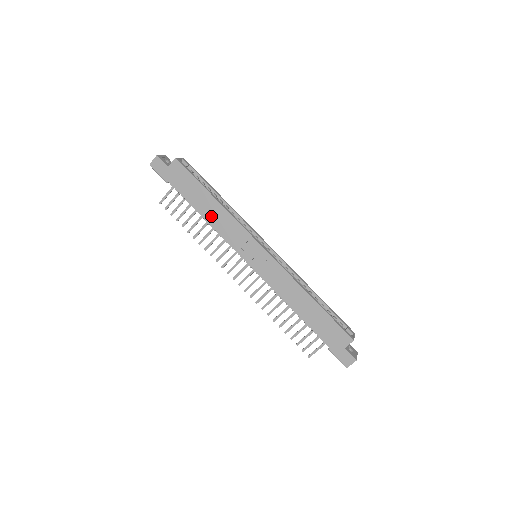
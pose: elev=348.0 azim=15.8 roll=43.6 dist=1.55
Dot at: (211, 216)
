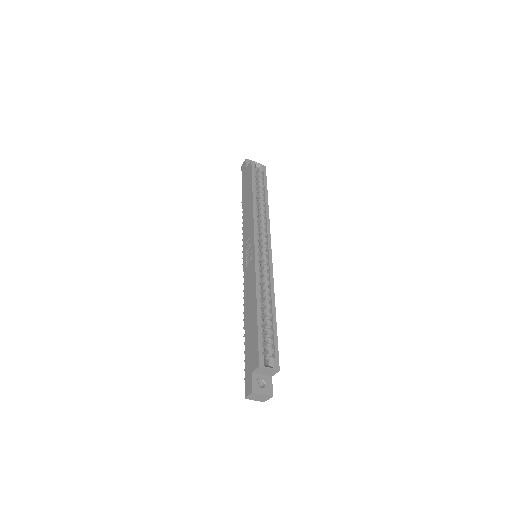
Dot at: (246, 210)
